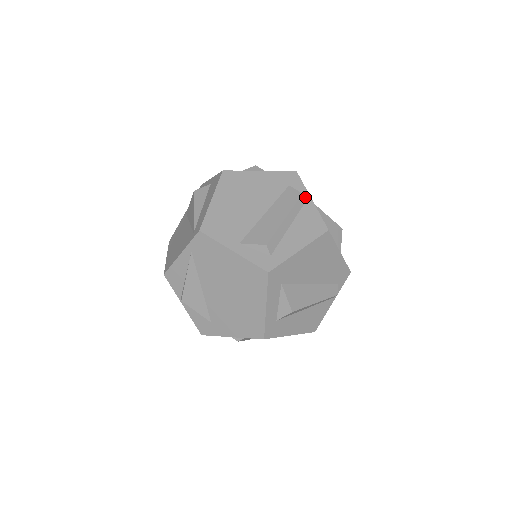
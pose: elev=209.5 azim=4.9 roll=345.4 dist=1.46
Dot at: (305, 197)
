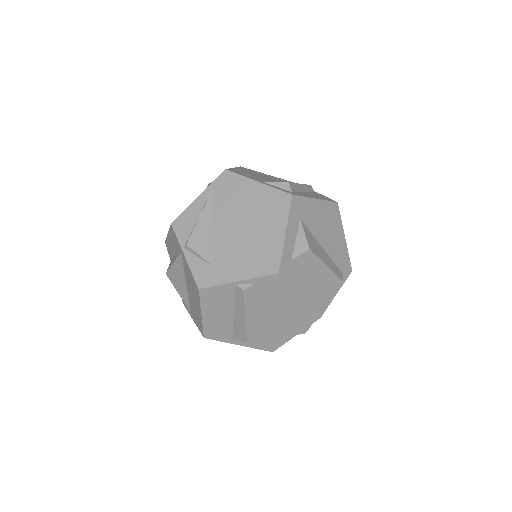
Dot at: occluded
